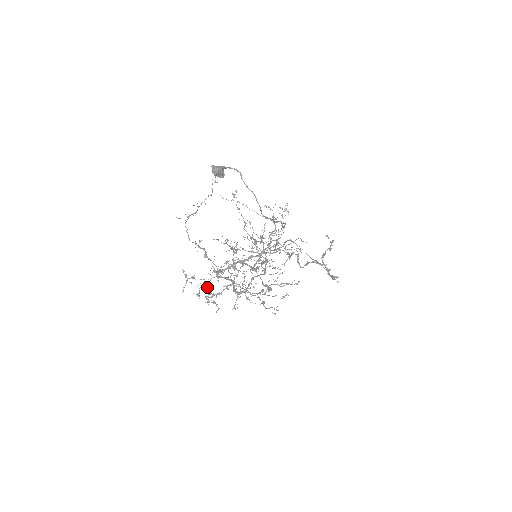
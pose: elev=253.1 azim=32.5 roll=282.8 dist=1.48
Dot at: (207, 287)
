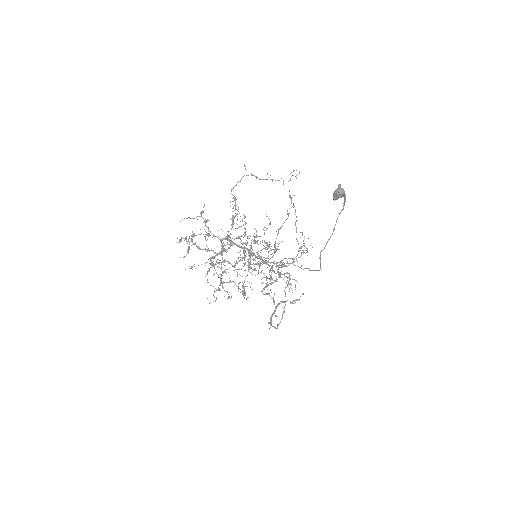
Dot at: occluded
